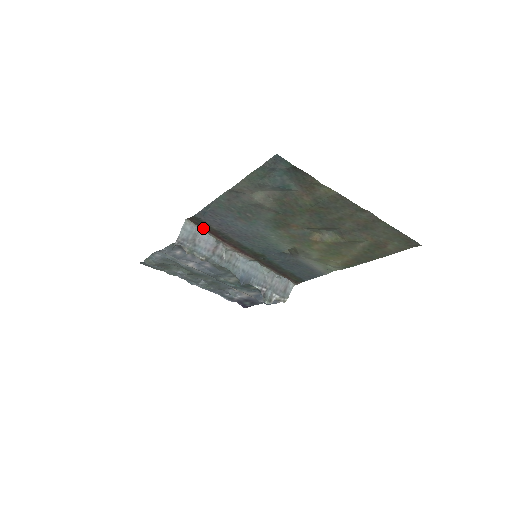
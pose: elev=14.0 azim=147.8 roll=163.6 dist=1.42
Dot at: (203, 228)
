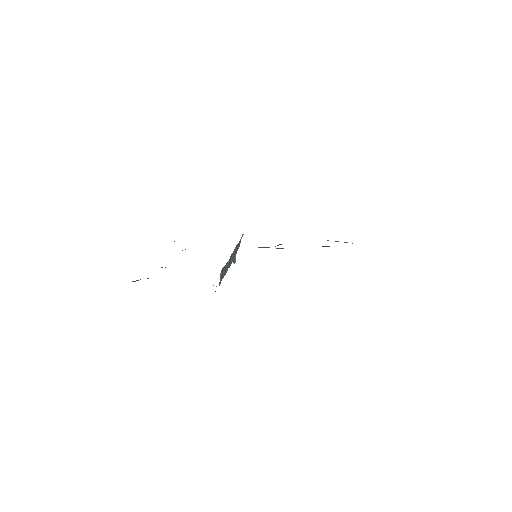
Dot at: occluded
